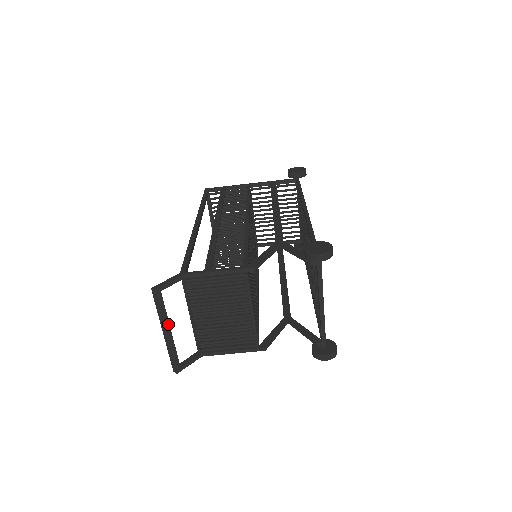
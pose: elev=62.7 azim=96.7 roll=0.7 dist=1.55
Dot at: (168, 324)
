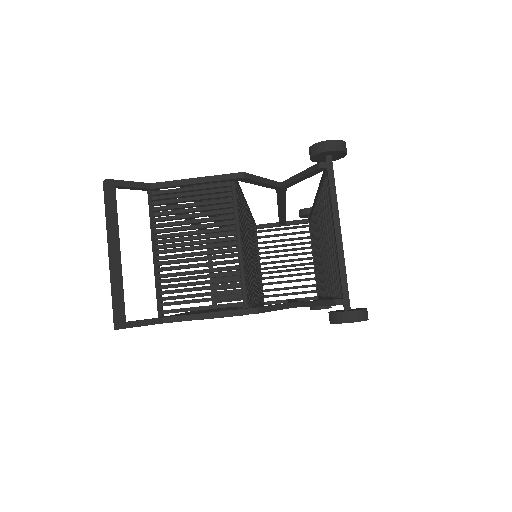
Dot at: (117, 239)
